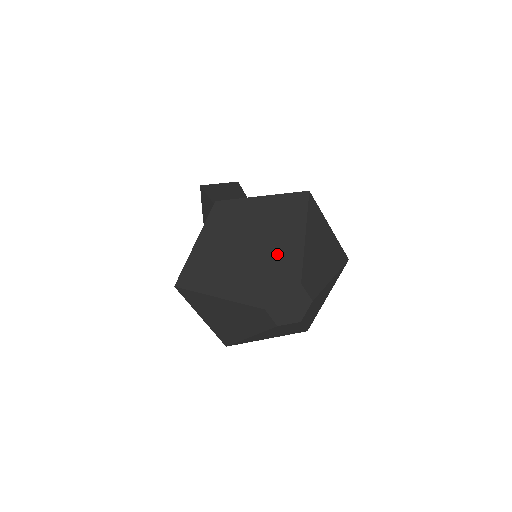
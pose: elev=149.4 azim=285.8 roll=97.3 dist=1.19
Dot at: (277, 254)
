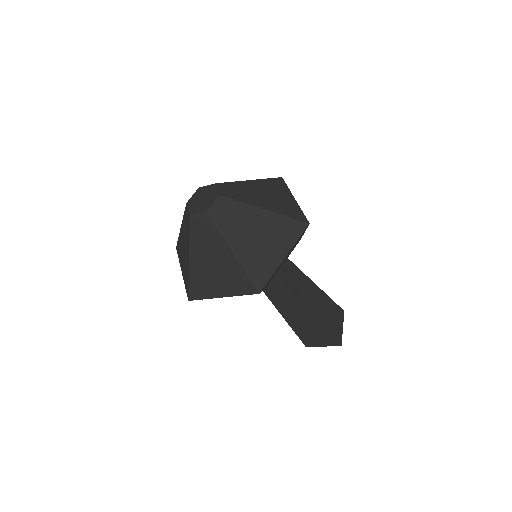
Dot at: occluded
